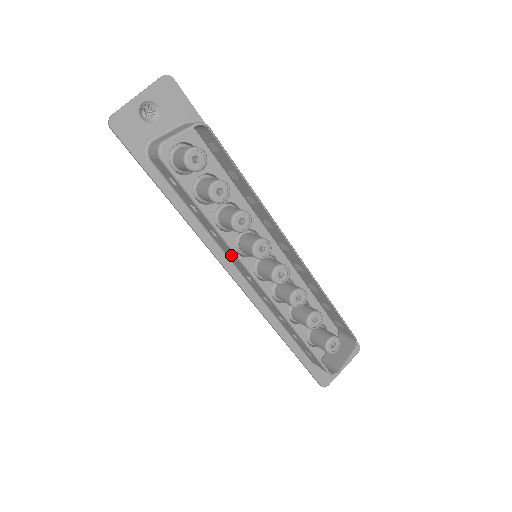
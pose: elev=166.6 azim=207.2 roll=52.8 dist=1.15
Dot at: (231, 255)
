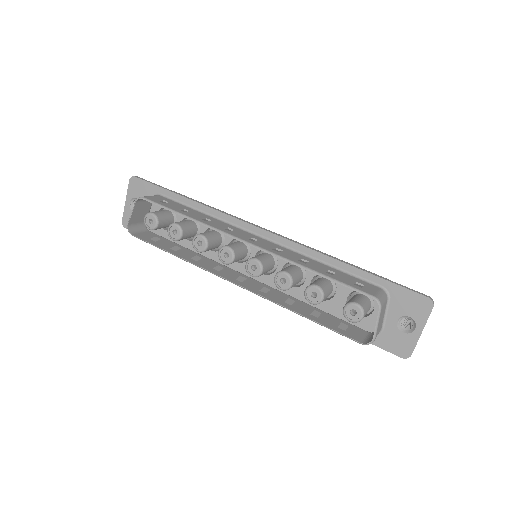
Dot at: (220, 269)
